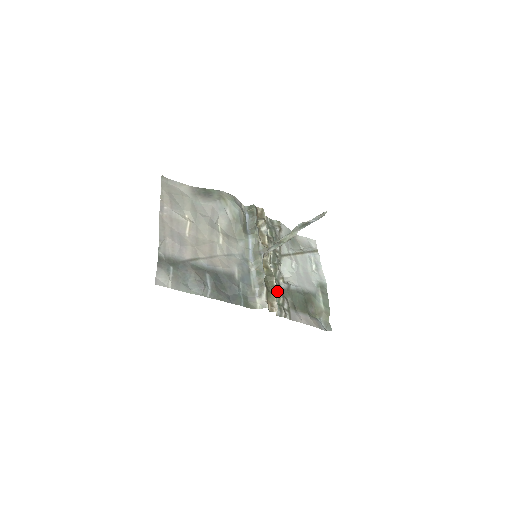
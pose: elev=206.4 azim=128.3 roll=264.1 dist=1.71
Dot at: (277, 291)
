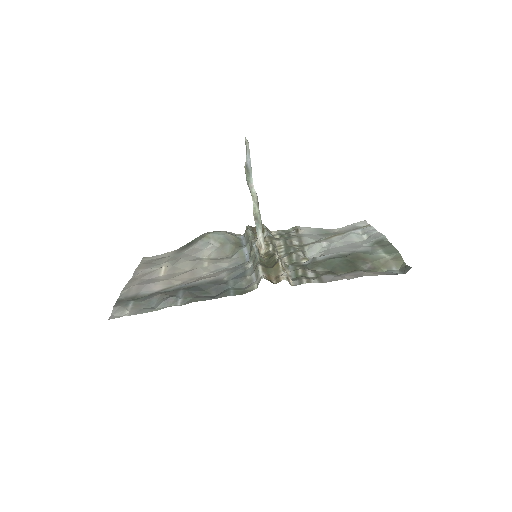
Dot at: (279, 262)
